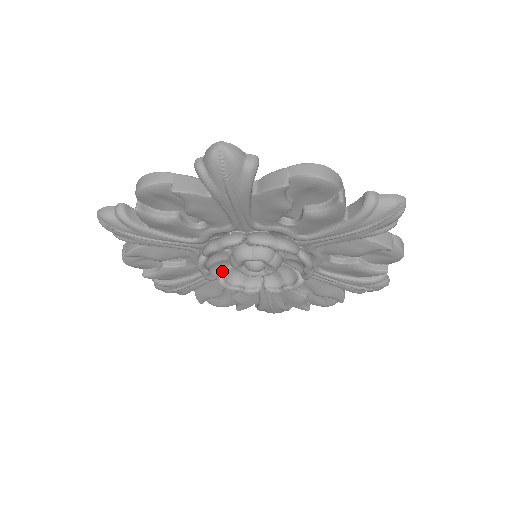
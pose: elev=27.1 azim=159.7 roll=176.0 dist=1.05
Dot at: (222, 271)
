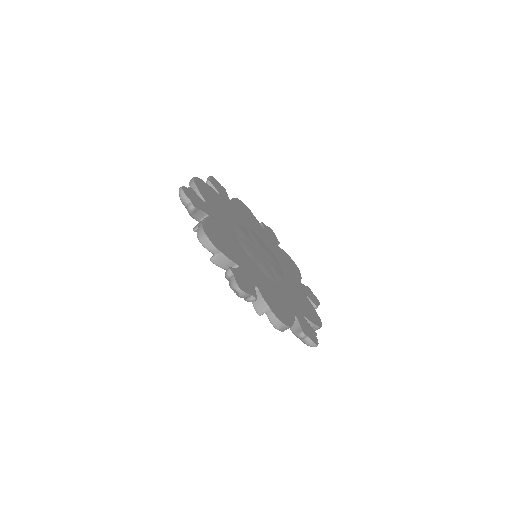
Dot at: occluded
